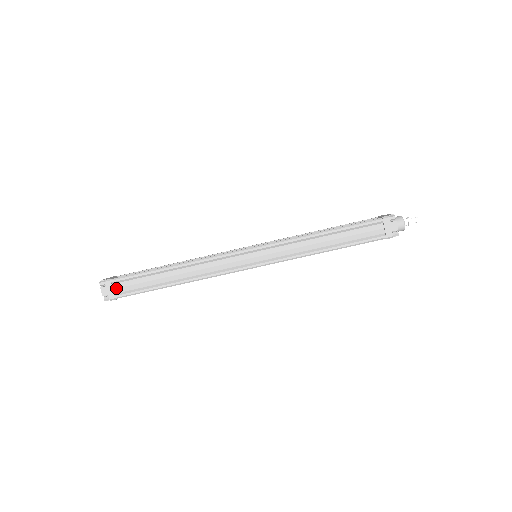
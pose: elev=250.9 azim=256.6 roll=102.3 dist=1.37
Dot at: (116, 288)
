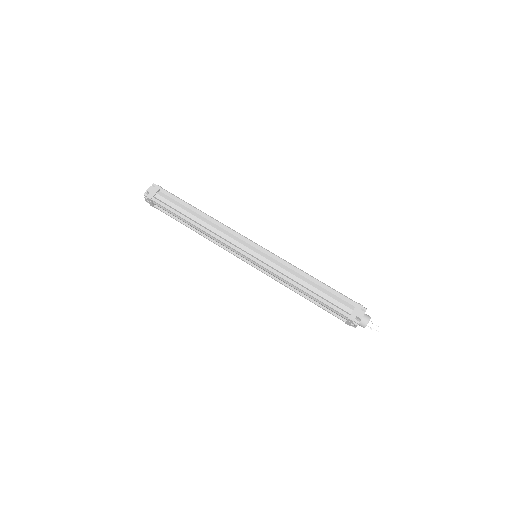
Dot at: (159, 194)
